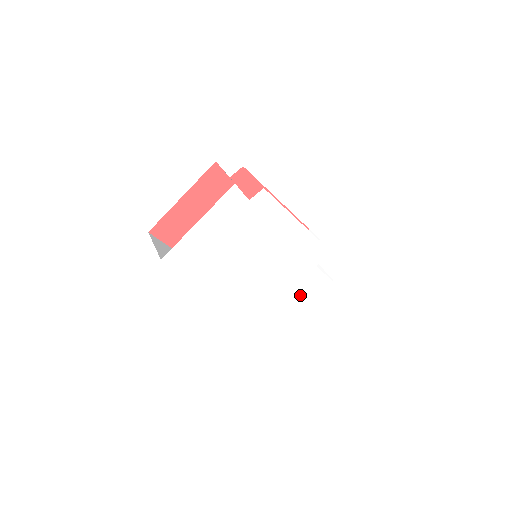
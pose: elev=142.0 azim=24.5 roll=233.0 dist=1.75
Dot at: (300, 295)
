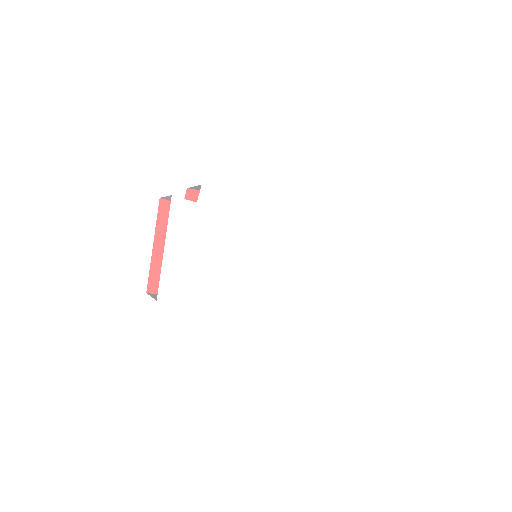
Dot at: (325, 266)
